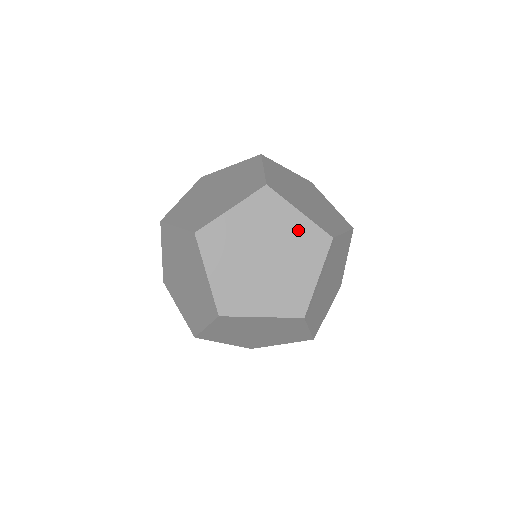
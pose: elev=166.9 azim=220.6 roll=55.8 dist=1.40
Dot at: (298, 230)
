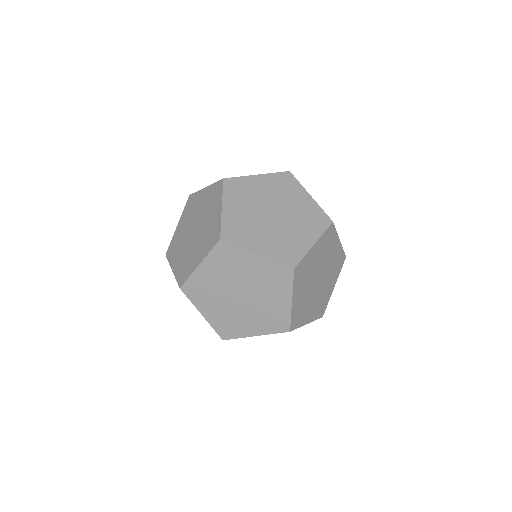
Dot at: (306, 206)
